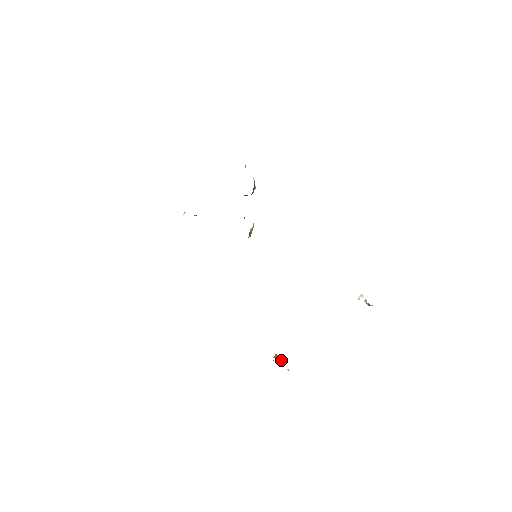
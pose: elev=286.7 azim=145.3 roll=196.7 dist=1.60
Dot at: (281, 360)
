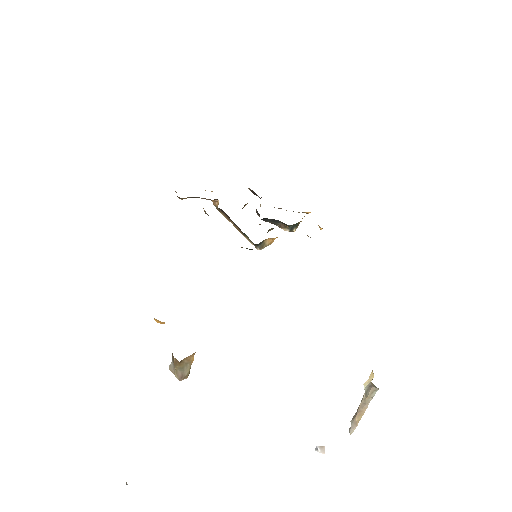
Dot at: (193, 354)
